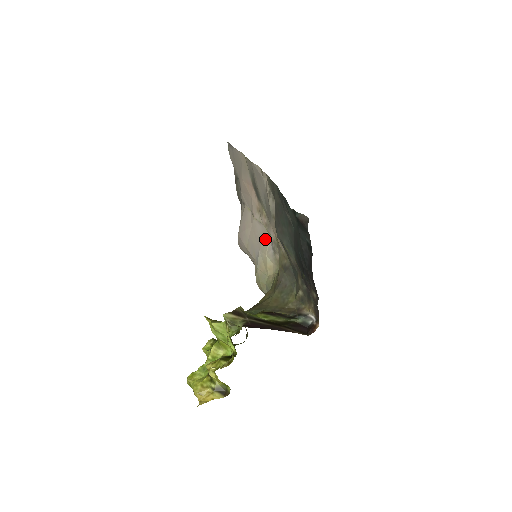
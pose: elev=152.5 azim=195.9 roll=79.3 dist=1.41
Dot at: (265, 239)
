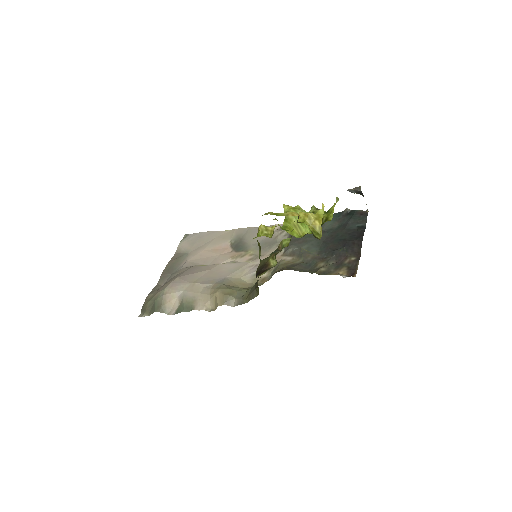
Dot at: (244, 268)
